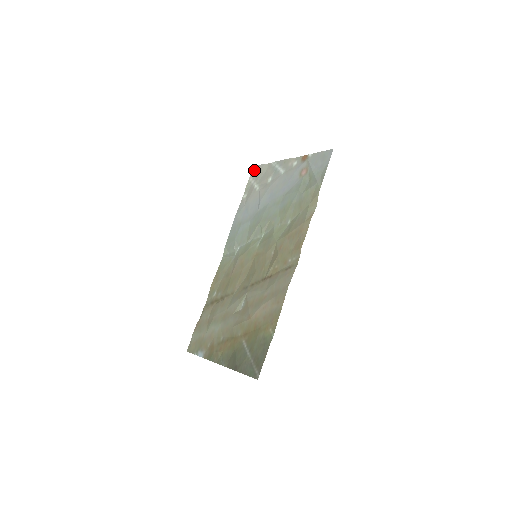
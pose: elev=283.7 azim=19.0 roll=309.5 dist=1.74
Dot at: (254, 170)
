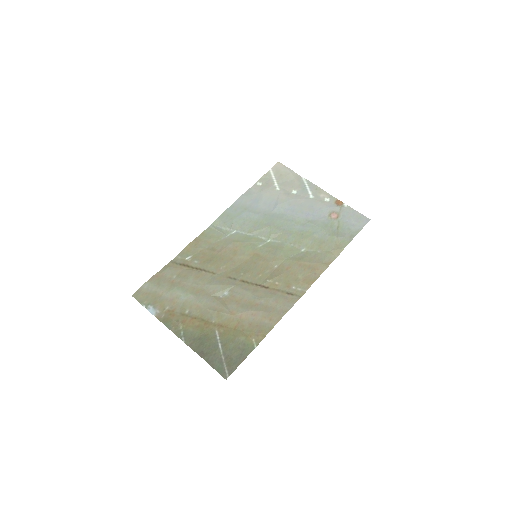
Dot at: (279, 167)
